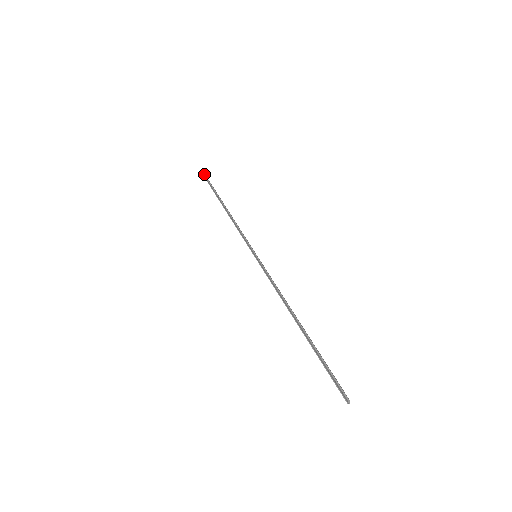
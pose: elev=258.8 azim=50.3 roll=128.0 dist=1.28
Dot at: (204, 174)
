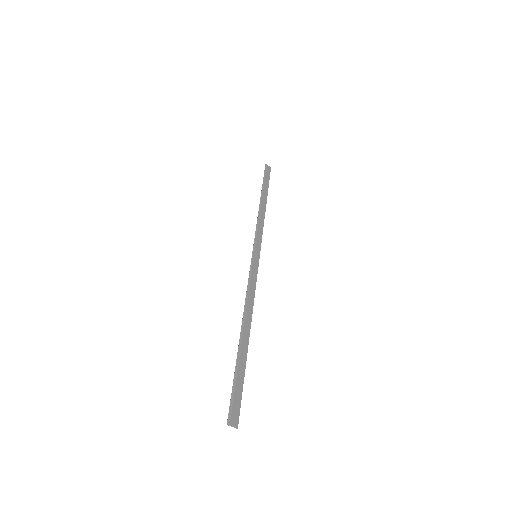
Dot at: (264, 170)
